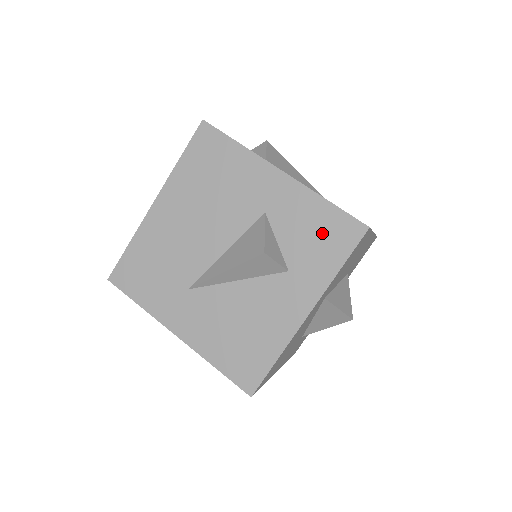
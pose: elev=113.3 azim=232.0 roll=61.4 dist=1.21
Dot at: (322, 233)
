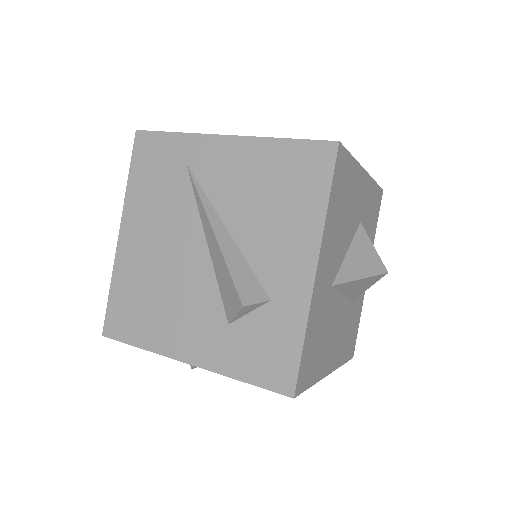
Dot at: occluded
